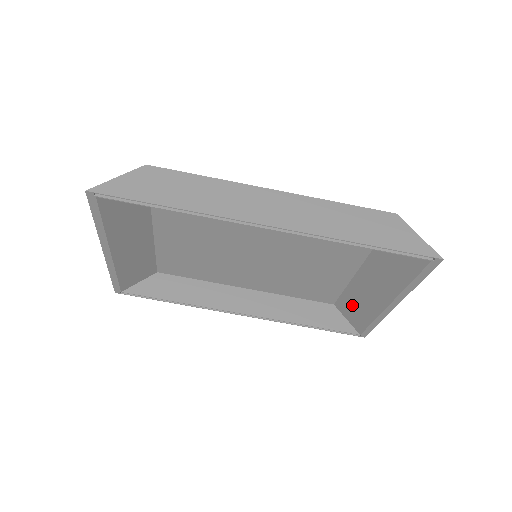
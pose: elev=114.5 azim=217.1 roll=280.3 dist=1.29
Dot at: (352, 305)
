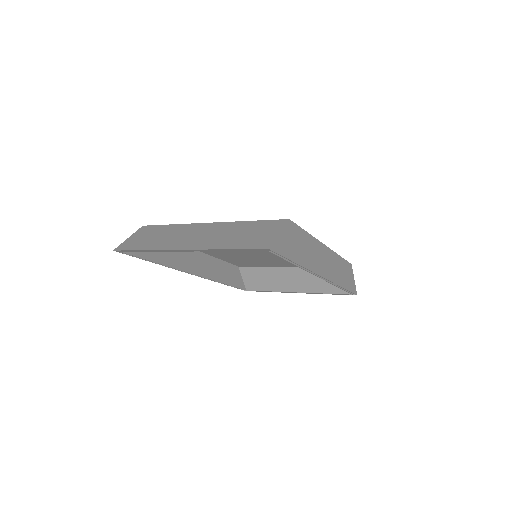
Dot at: (259, 276)
